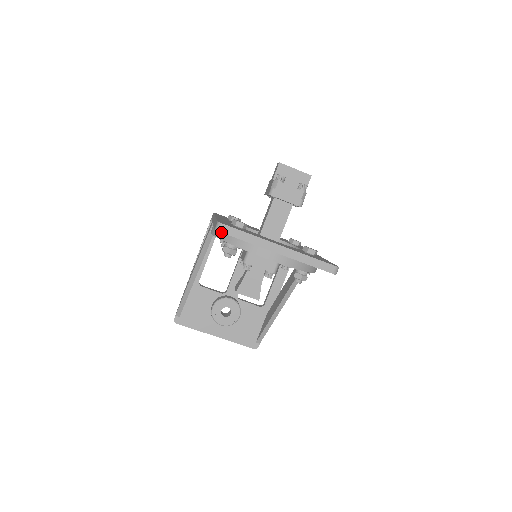
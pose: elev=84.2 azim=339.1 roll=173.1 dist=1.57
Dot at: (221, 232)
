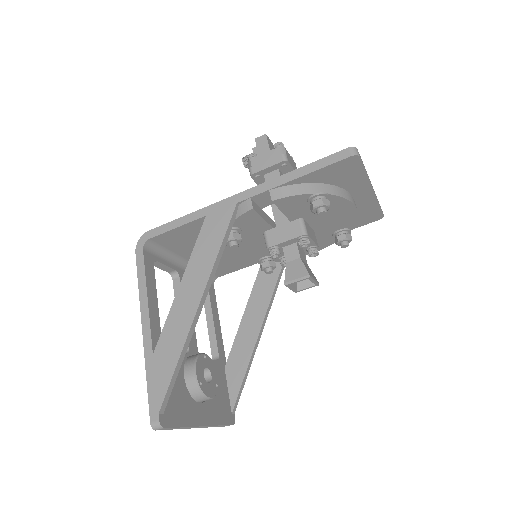
Dot at: (360, 157)
